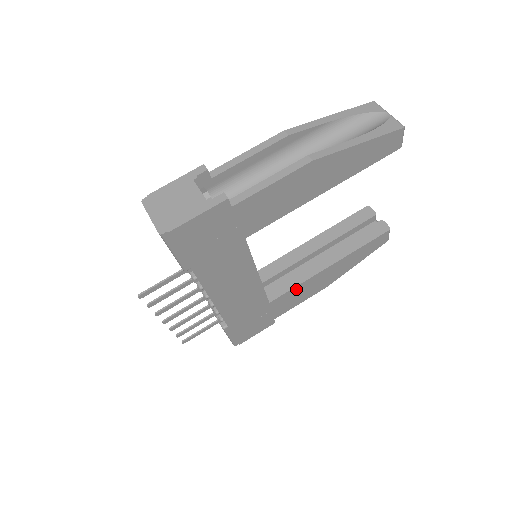
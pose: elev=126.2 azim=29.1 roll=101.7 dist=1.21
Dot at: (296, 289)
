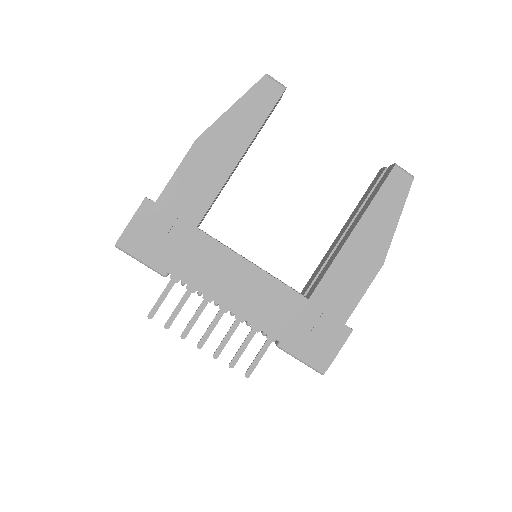
Dot at: (332, 274)
